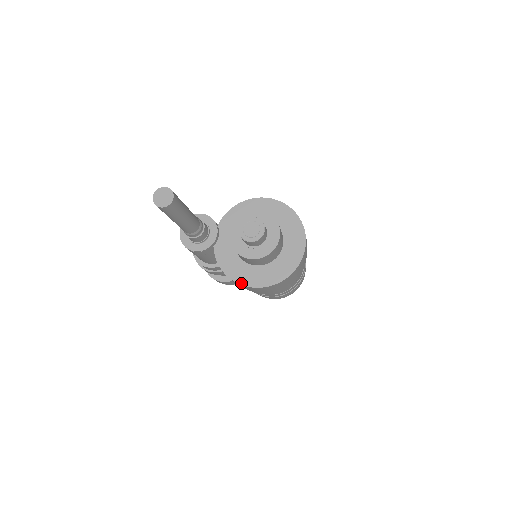
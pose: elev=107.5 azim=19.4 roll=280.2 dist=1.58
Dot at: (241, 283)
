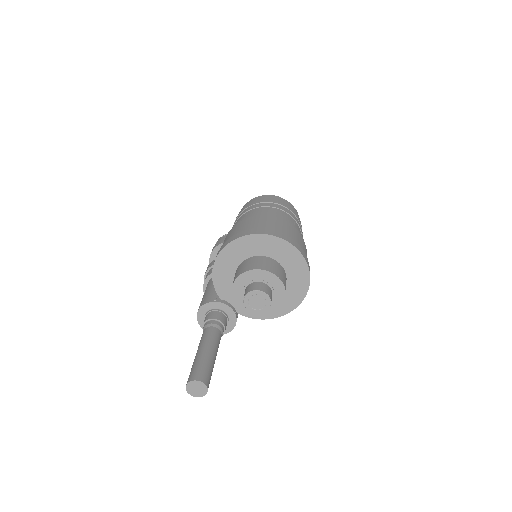
Dot at: (285, 313)
